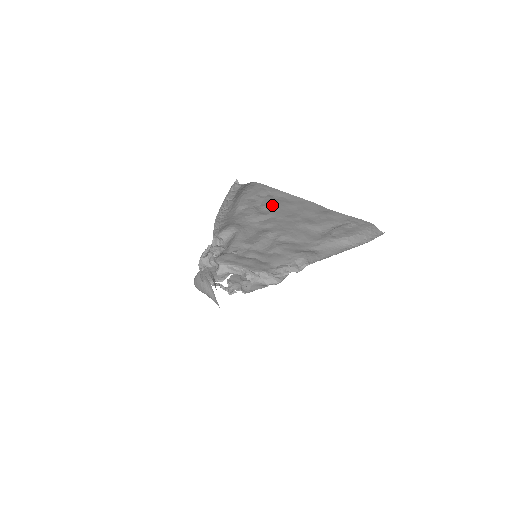
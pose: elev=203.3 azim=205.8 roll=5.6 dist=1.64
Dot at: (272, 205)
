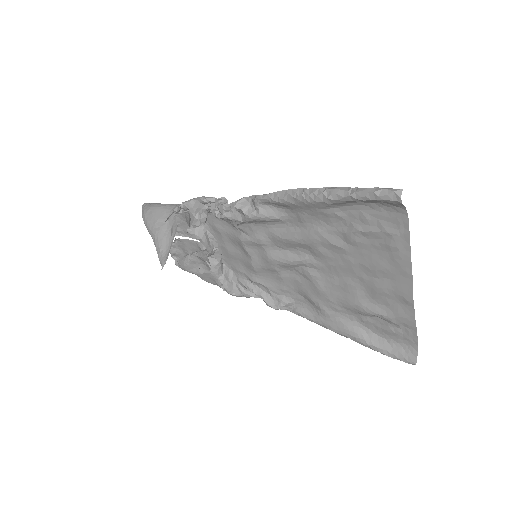
Dot at: (371, 243)
